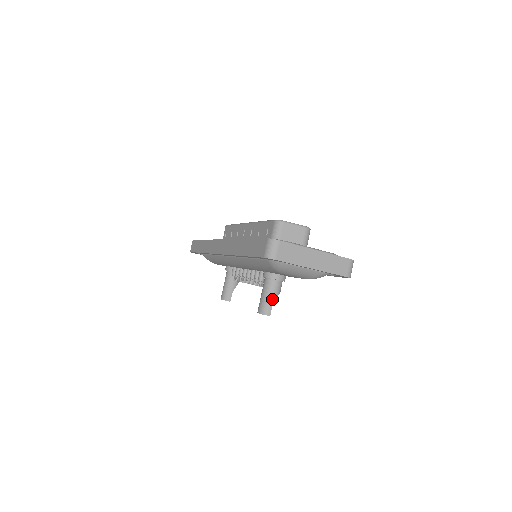
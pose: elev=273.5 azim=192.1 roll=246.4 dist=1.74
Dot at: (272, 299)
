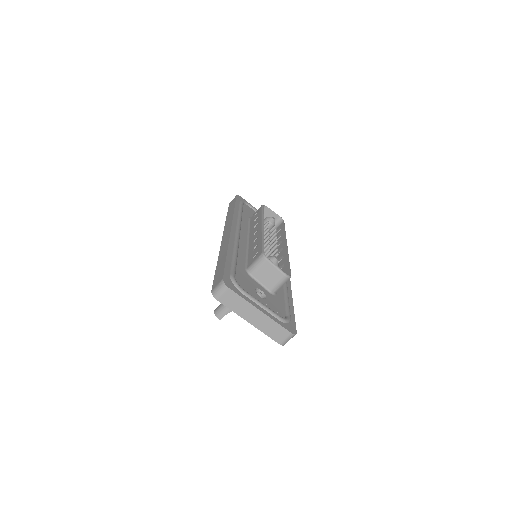
Dot at: (229, 309)
